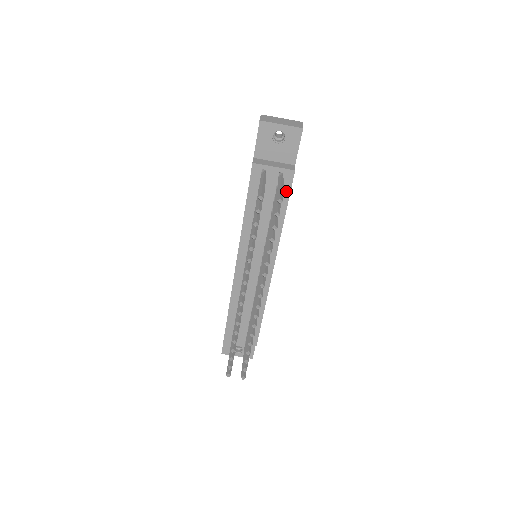
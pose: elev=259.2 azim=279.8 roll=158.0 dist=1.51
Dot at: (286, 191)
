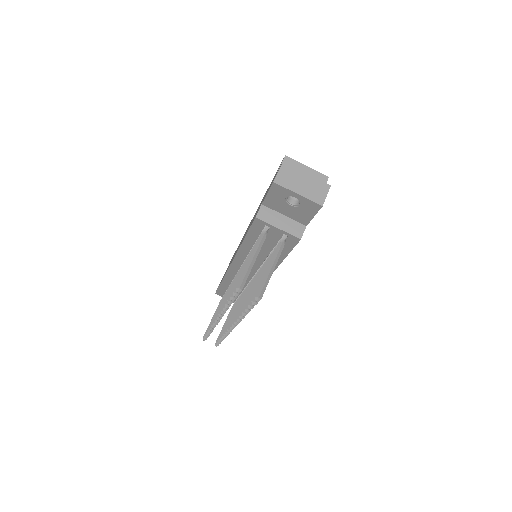
Dot at: (288, 247)
